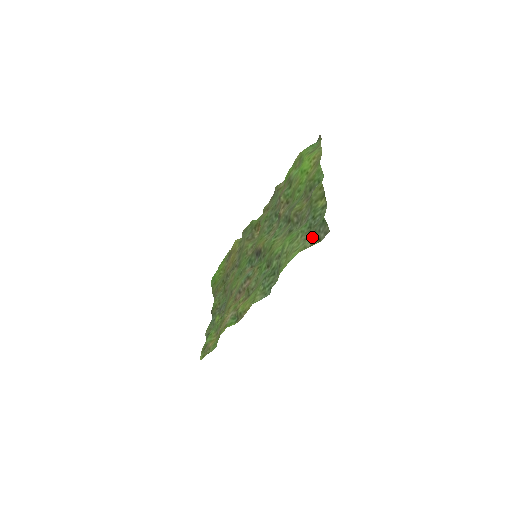
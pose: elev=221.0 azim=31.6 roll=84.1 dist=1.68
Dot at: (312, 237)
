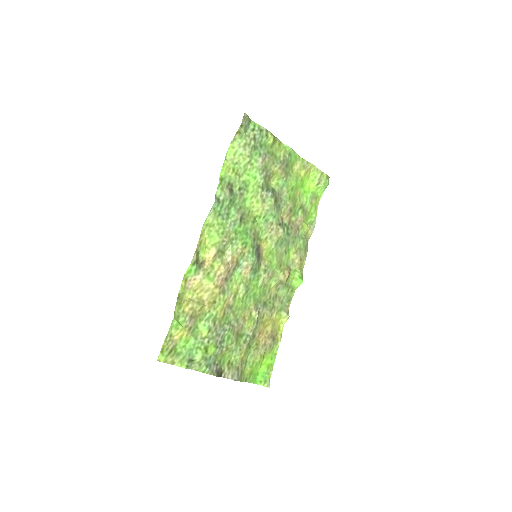
Dot at: (242, 135)
